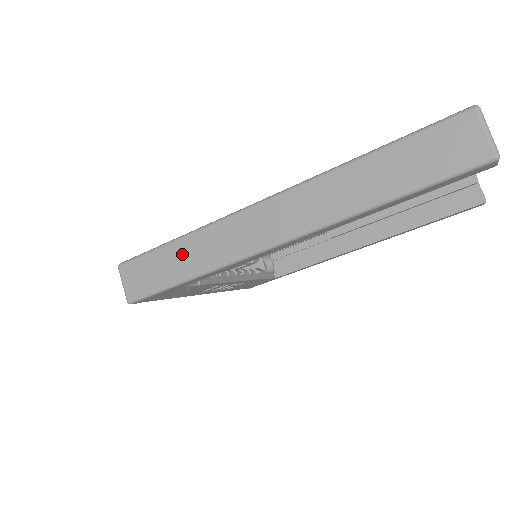
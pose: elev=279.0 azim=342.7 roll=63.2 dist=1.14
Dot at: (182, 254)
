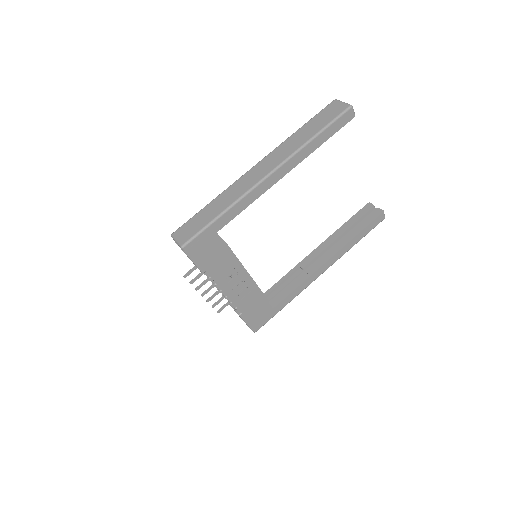
Dot at: (214, 206)
